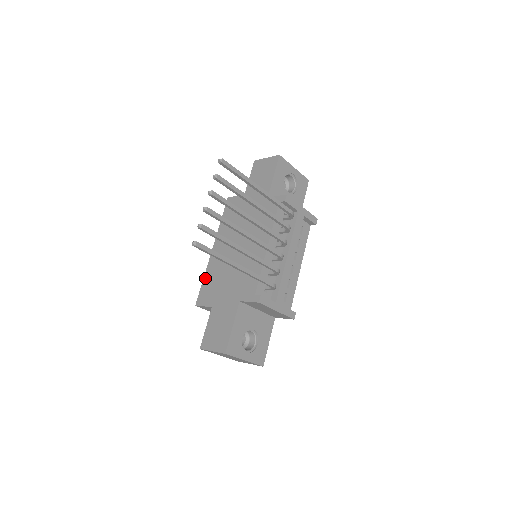
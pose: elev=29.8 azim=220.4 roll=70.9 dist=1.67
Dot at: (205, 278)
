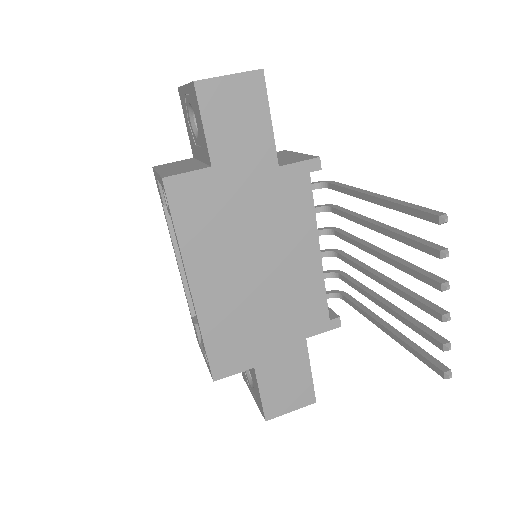
Dot at: (208, 338)
